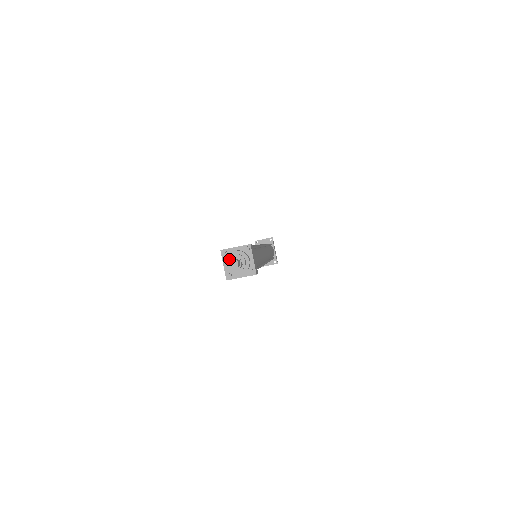
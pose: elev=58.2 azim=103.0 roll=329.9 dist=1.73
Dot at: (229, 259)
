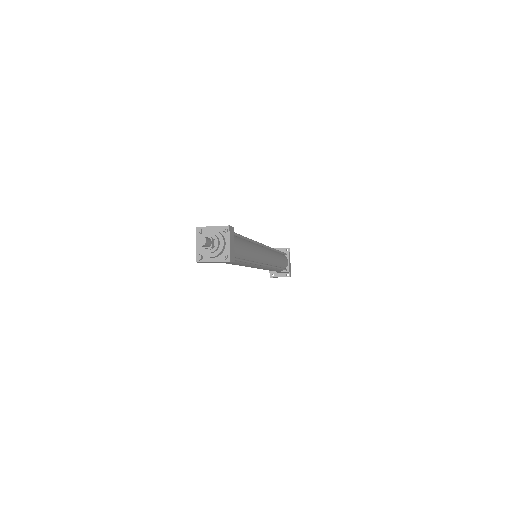
Dot at: occluded
